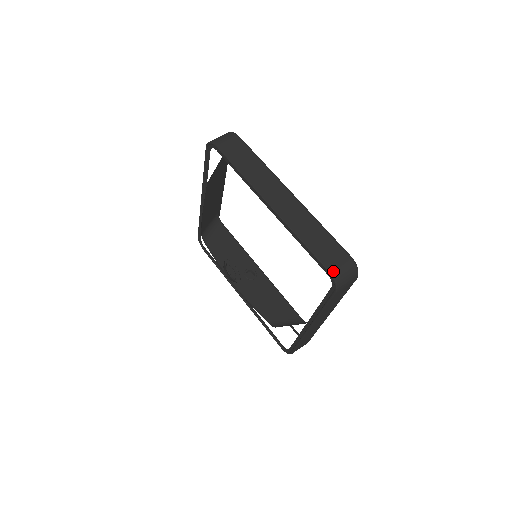
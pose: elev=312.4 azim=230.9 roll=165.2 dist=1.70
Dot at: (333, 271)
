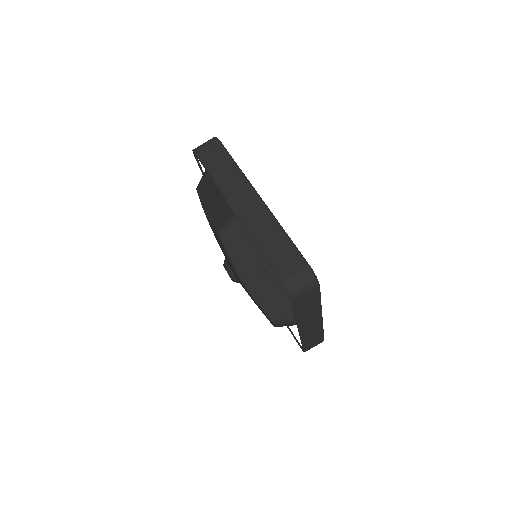
Dot at: (285, 281)
